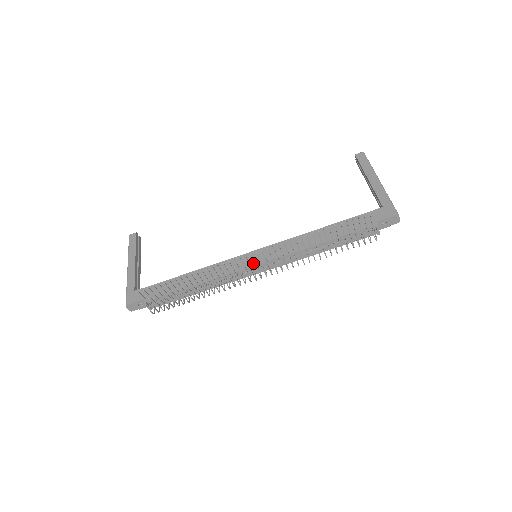
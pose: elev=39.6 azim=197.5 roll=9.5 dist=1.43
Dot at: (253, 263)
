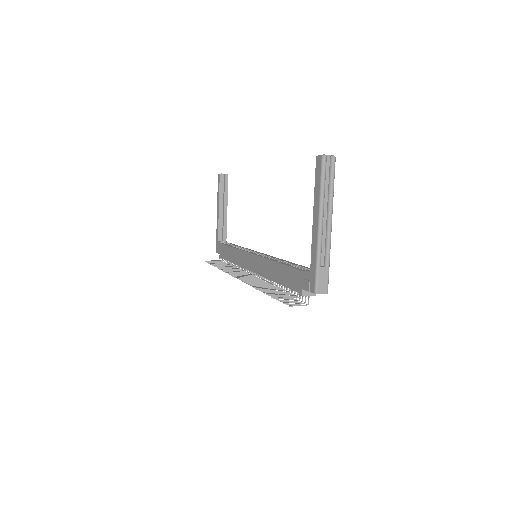
Dot at: (249, 267)
